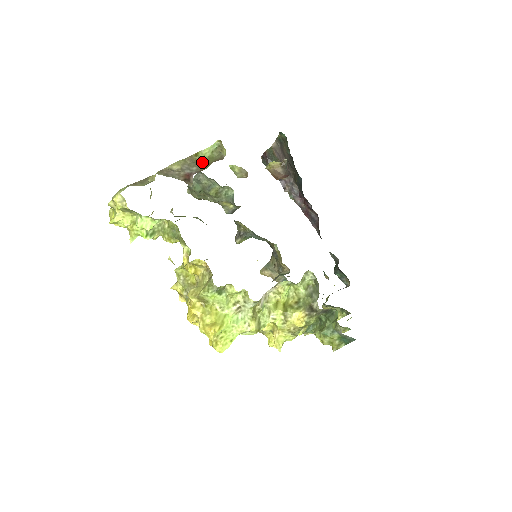
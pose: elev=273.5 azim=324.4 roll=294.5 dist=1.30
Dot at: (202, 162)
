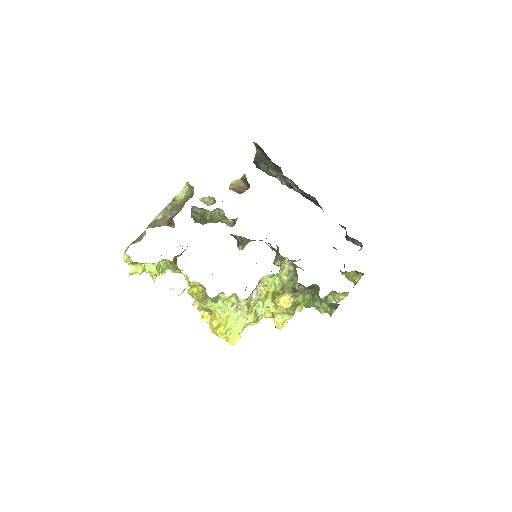
Dot at: (180, 204)
